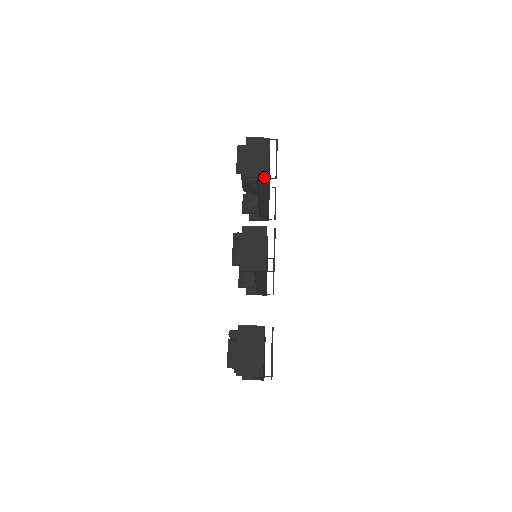
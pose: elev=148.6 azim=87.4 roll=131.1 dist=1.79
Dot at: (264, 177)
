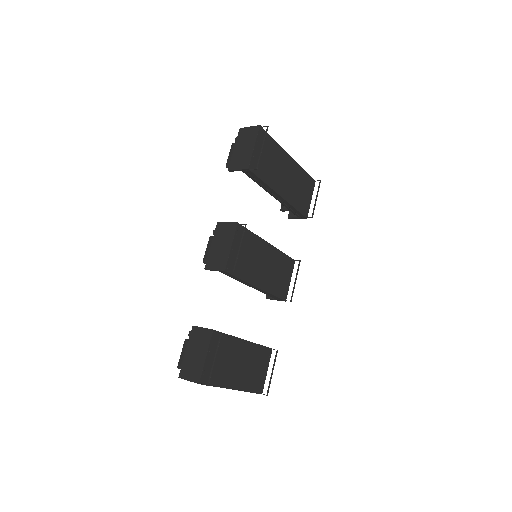
Dot at: (244, 169)
